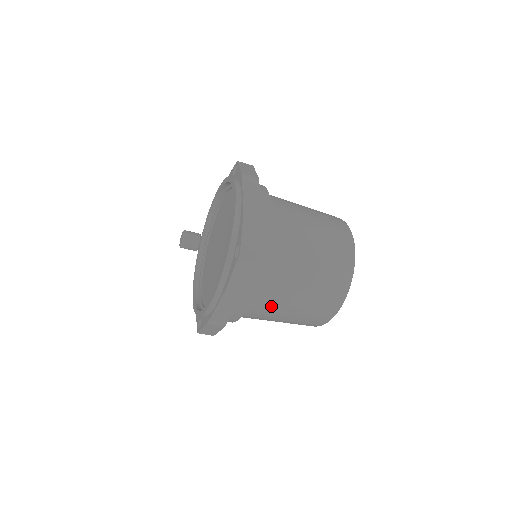
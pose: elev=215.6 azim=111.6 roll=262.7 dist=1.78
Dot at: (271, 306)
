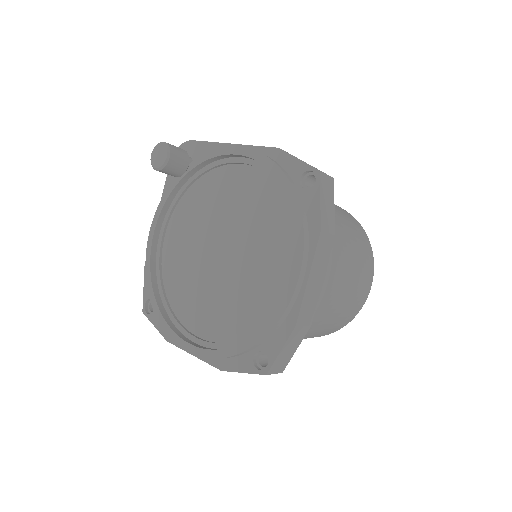
Dot at: occluded
